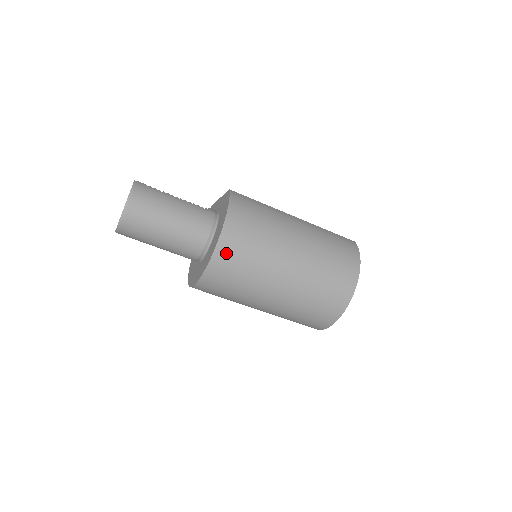
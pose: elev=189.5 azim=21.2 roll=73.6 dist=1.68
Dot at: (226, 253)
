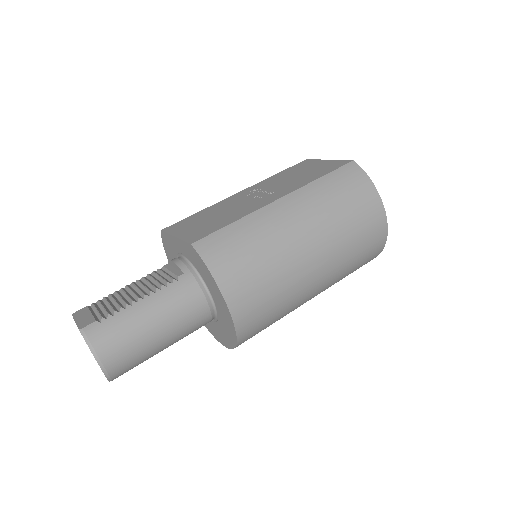
Dot at: (249, 325)
